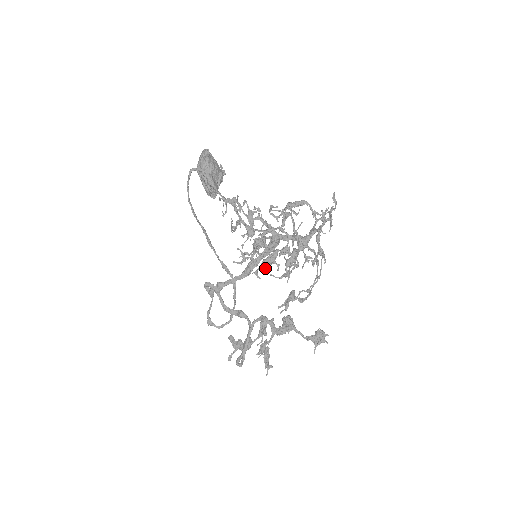
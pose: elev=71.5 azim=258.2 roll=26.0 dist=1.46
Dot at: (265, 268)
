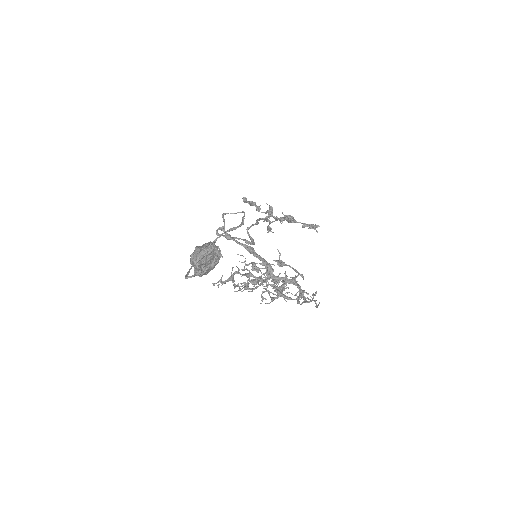
Dot at: occluded
